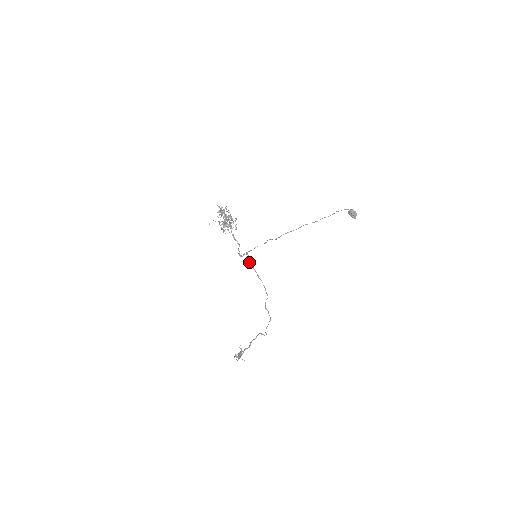
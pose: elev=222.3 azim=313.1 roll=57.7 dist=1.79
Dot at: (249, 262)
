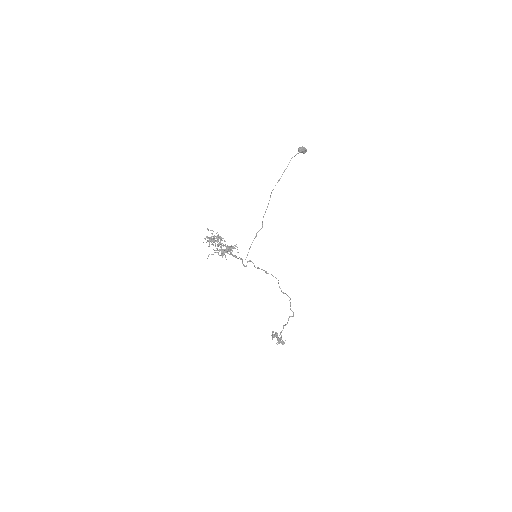
Dot at: (255, 267)
